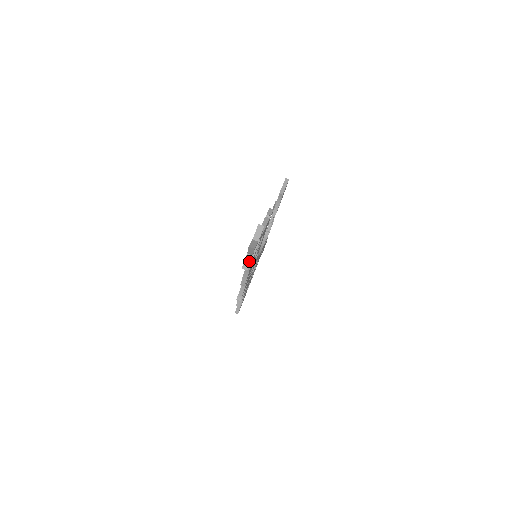
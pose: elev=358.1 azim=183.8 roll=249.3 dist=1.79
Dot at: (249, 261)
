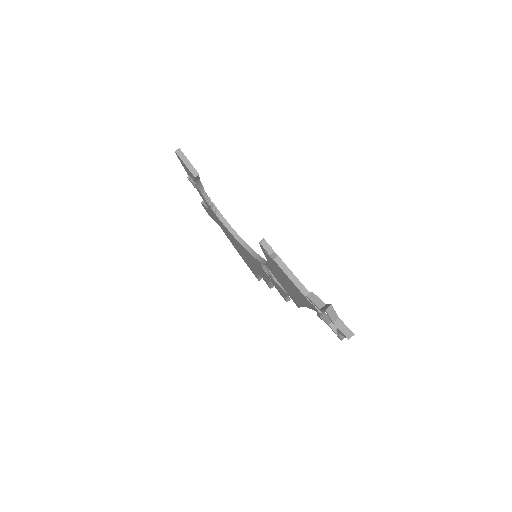
Dot at: occluded
